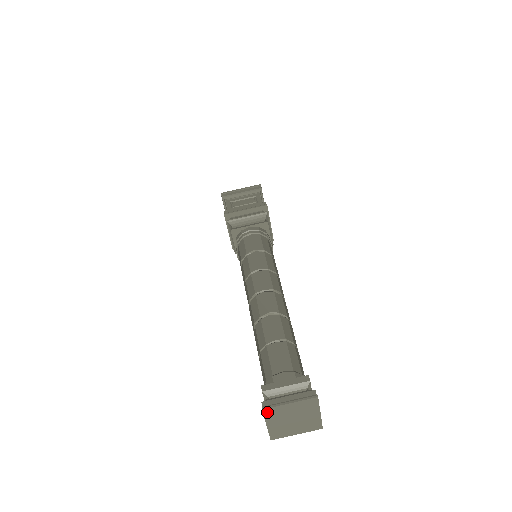
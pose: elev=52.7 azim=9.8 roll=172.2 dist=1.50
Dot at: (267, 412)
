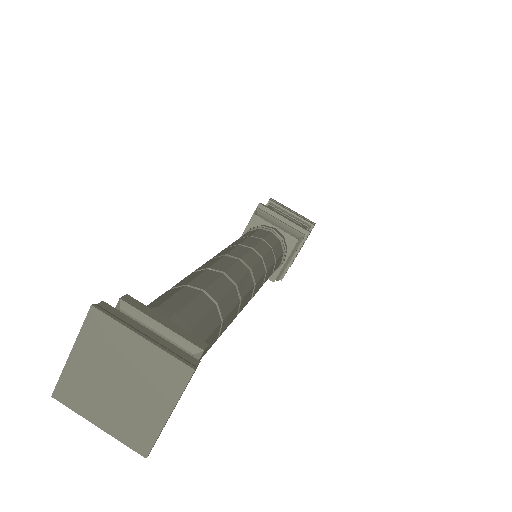
Dot at: (65, 397)
